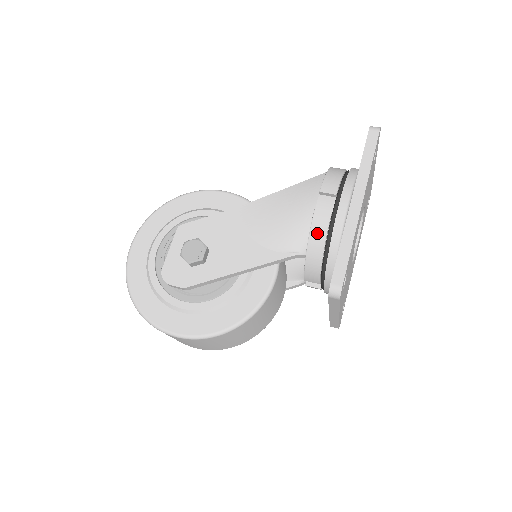
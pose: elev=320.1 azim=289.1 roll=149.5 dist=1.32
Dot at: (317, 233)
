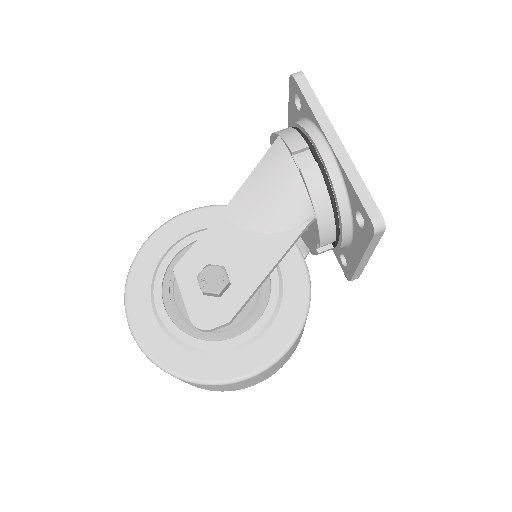
Dot at: (317, 189)
